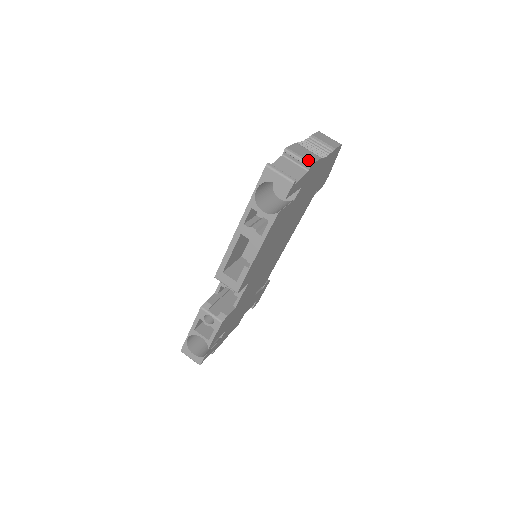
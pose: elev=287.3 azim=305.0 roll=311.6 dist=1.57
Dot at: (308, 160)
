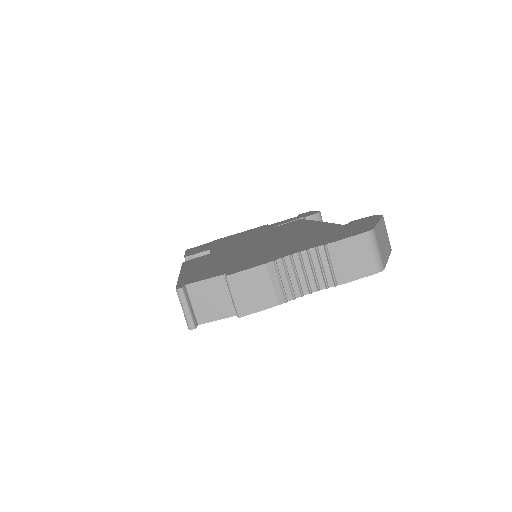
Dot at: (241, 308)
